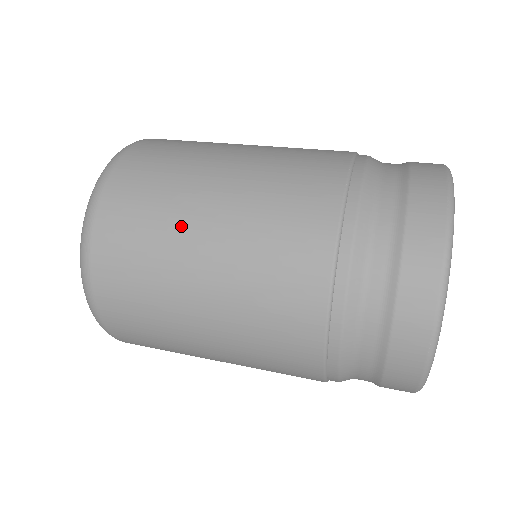
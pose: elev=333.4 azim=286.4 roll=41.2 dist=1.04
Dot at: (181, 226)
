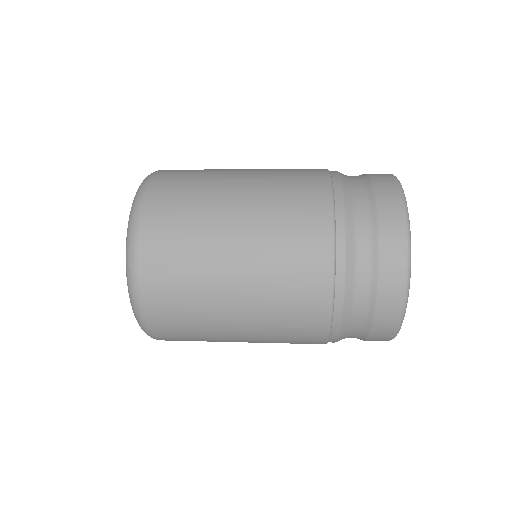
Dot at: occluded
